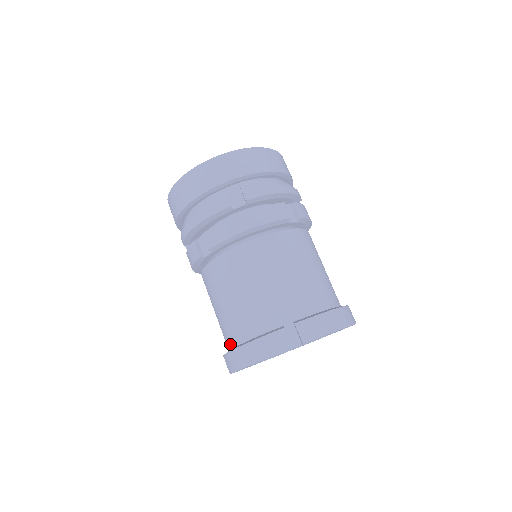
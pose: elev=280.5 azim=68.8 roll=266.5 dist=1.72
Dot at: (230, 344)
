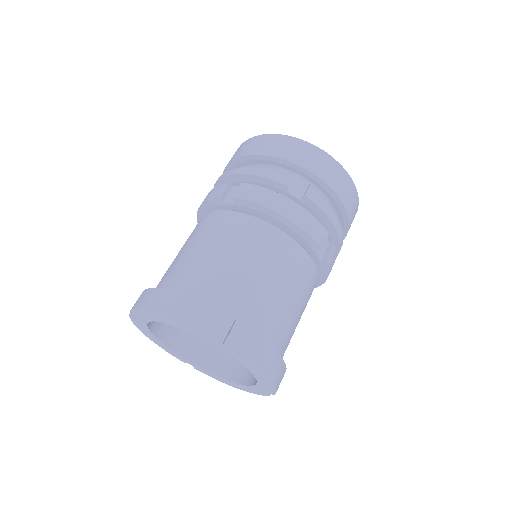
Dot at: (161, 286)
